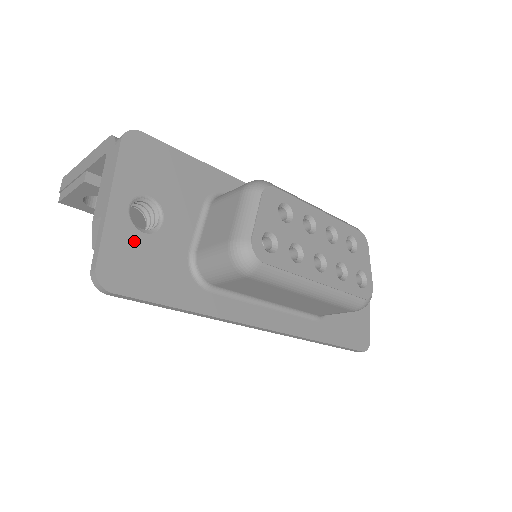
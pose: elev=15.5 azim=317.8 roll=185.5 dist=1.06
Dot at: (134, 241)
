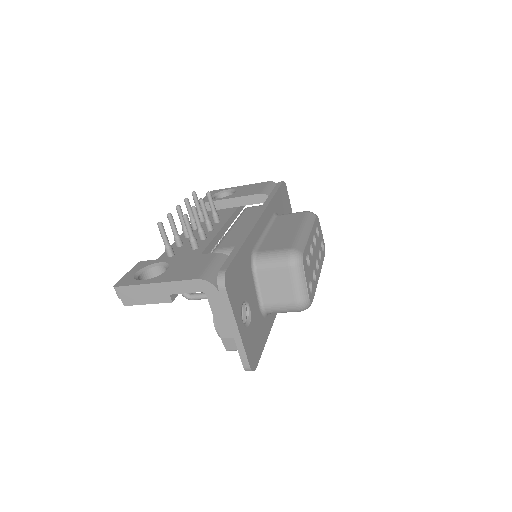
Dot at: (250, 334)
